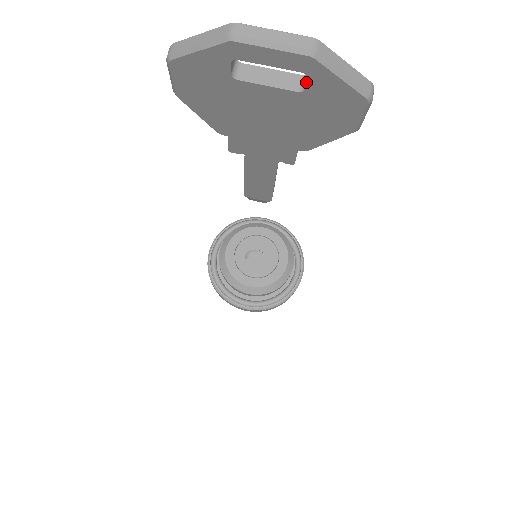
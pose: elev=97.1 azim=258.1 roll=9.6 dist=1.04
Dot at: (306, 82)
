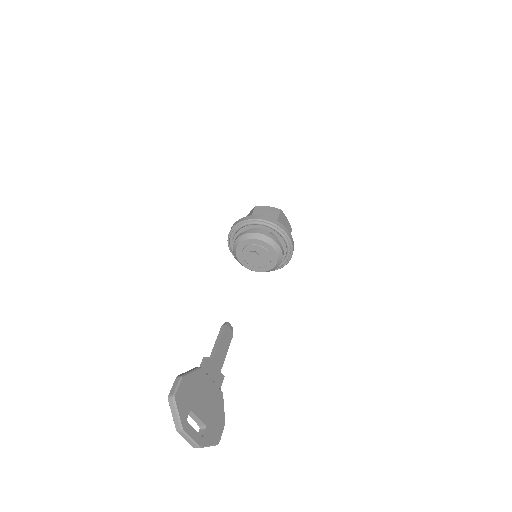
Dot at: (202, 429)
